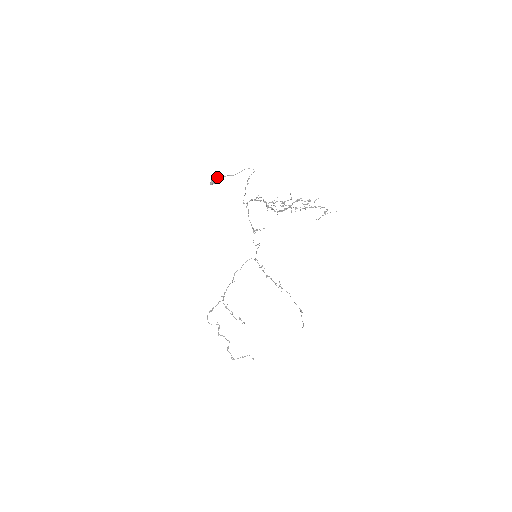
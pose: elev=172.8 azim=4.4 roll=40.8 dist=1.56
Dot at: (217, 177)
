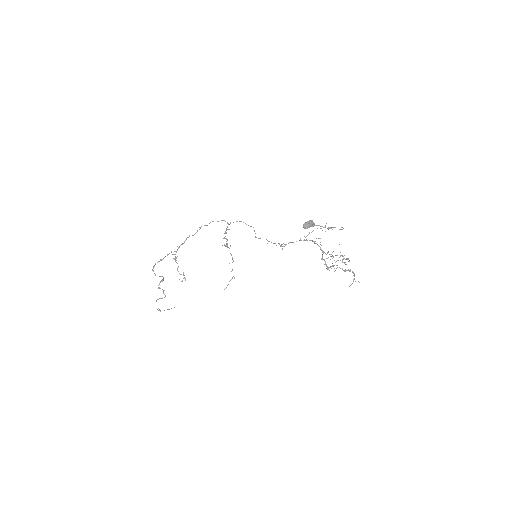
Dot at: (314, 224)
